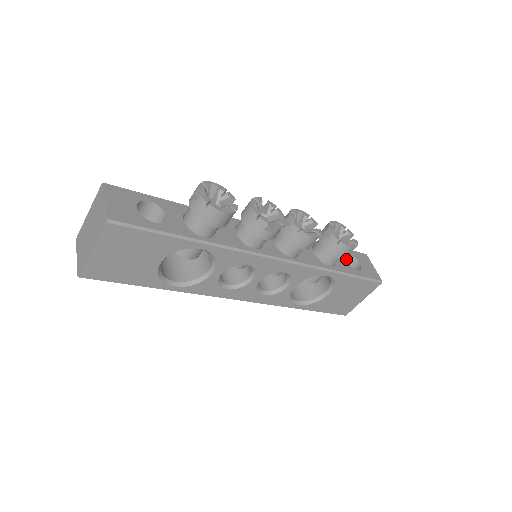
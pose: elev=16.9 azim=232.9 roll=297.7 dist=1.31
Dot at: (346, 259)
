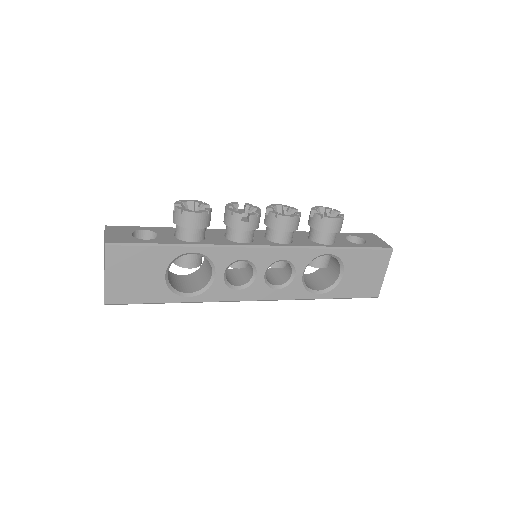
Dot at: (352, 242)
